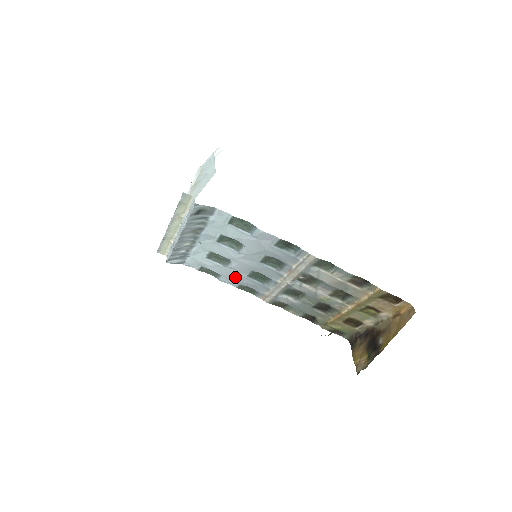
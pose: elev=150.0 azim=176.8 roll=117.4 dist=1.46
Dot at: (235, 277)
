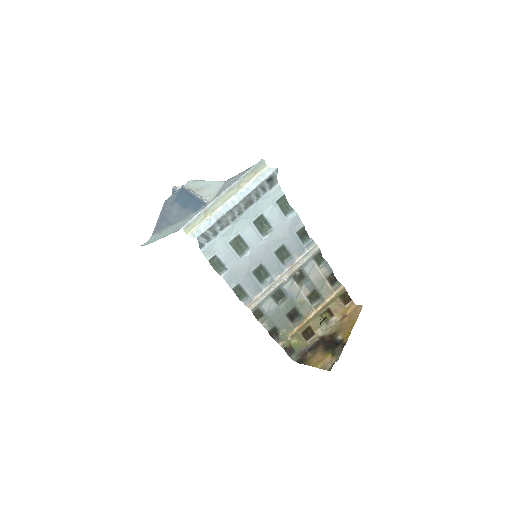
Dot at: (241, 272)
